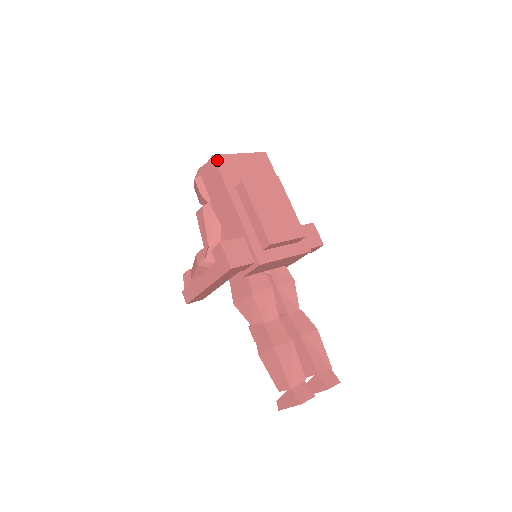
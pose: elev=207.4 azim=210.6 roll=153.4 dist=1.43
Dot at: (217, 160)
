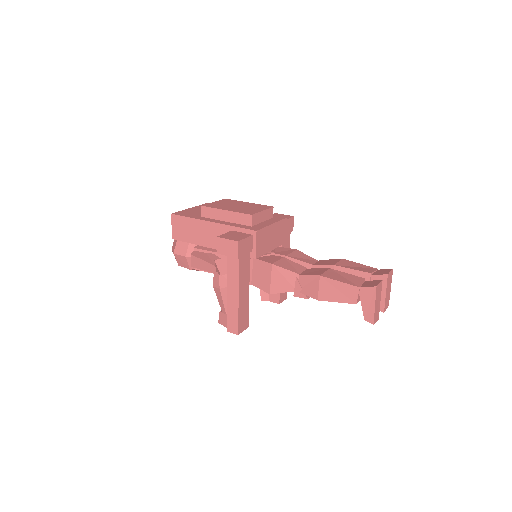
Dot at: (176, 214)
